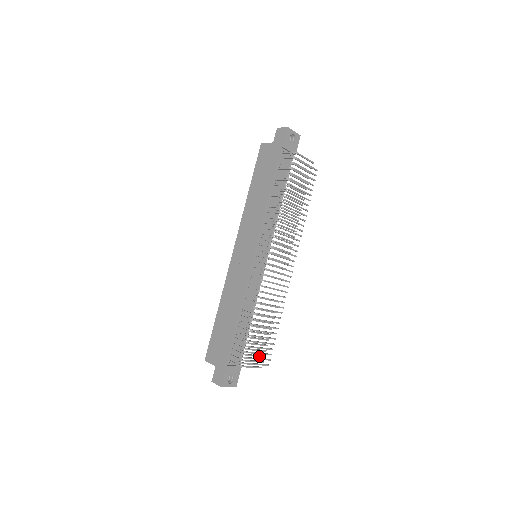
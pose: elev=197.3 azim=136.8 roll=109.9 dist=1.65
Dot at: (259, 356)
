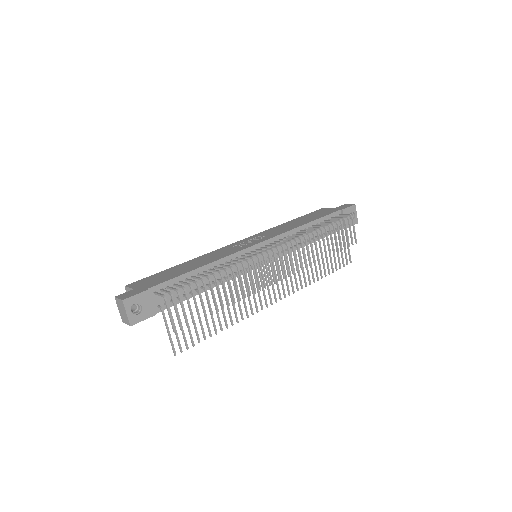
Dot at: (185, 316)
